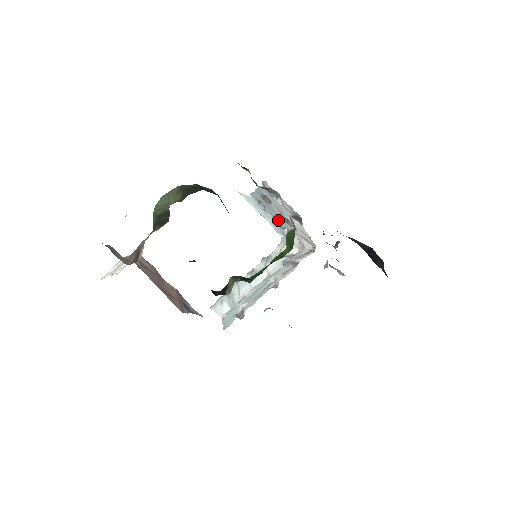
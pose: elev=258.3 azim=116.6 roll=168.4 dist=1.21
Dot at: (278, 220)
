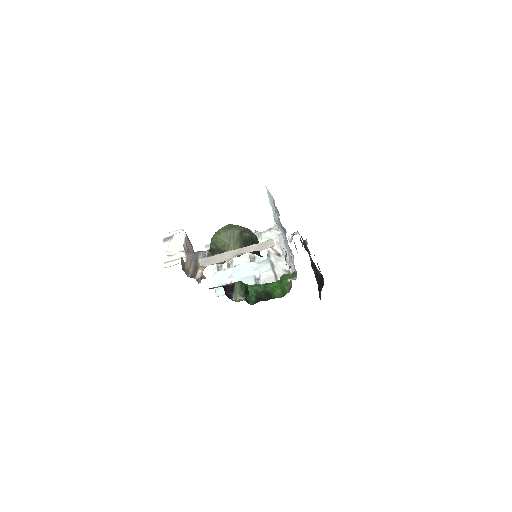
Dot at: occluded
